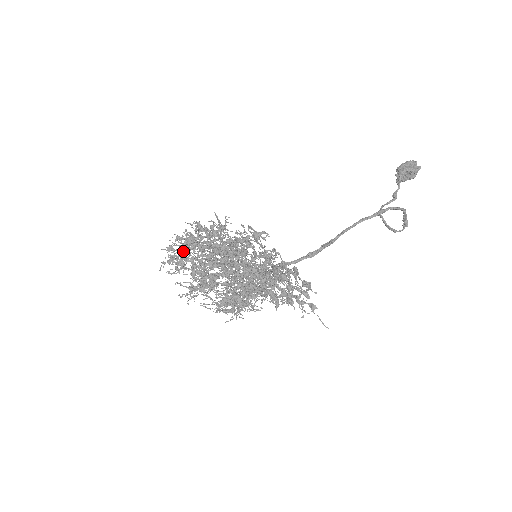
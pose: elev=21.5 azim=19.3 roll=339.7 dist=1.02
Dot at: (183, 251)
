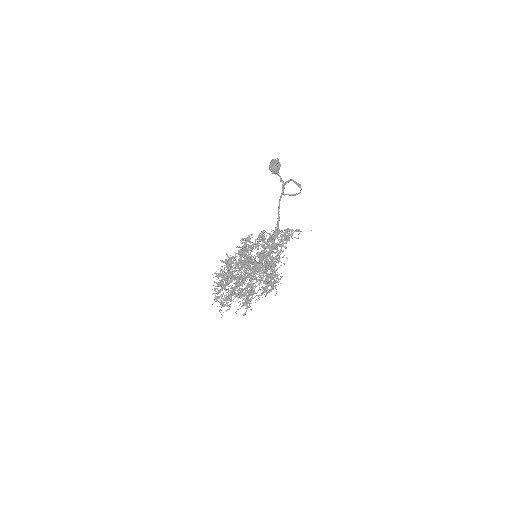
Dot at: occluded
